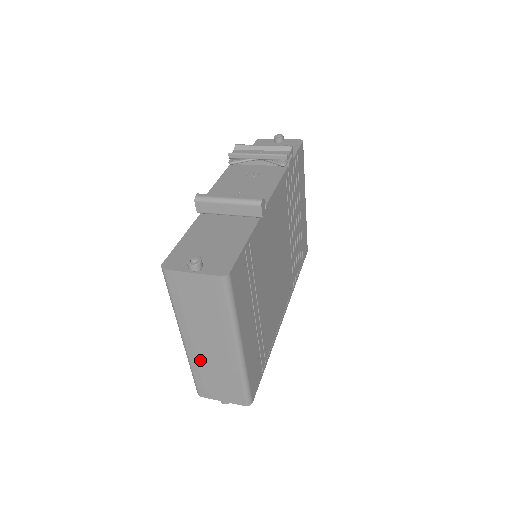
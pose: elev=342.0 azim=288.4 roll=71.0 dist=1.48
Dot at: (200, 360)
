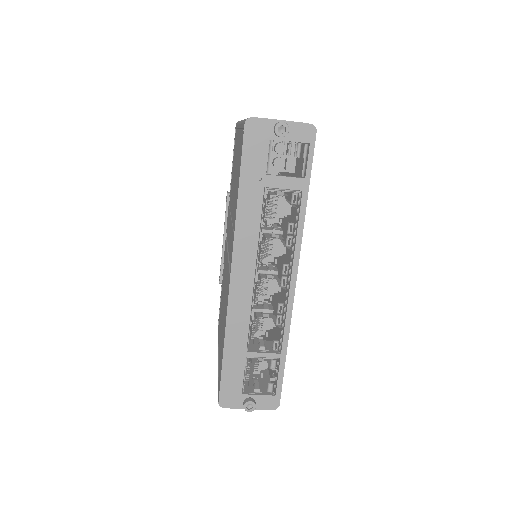
Dot at: occluded
